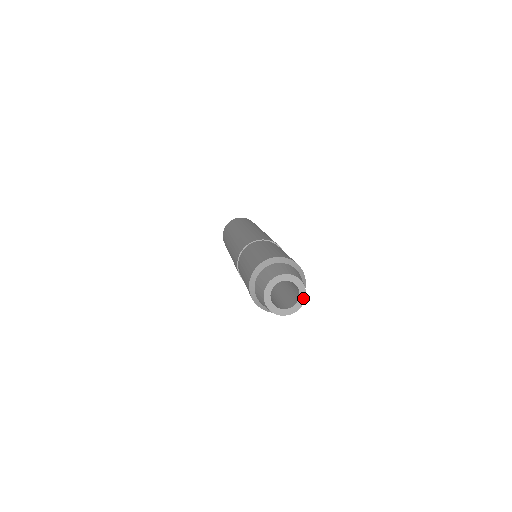
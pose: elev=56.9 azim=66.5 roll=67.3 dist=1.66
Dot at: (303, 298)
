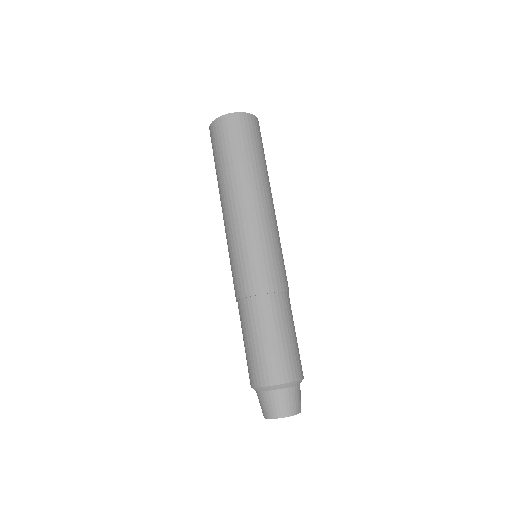
Dot at: occluded
